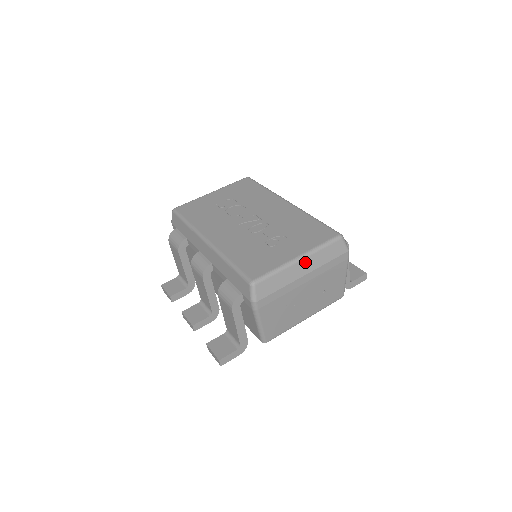
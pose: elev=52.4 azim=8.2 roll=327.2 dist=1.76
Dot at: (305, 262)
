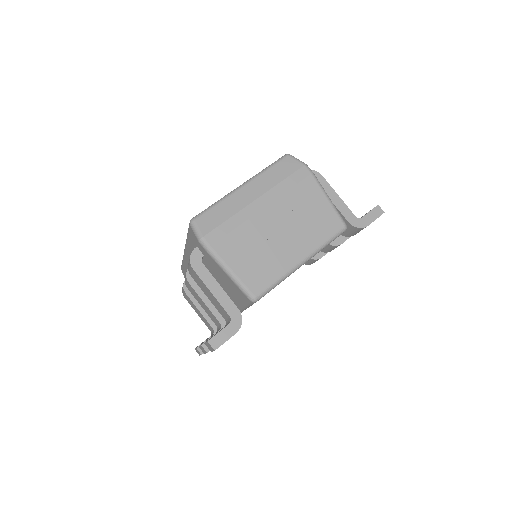
Dot at: (250, 187)
